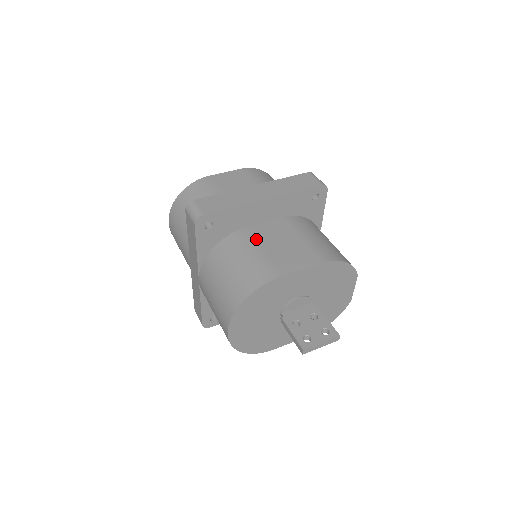
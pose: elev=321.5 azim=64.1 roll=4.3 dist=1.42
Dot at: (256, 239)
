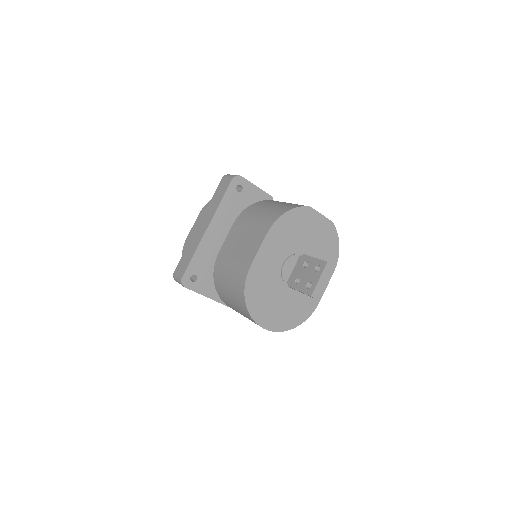
Dot at: (227, 256)
